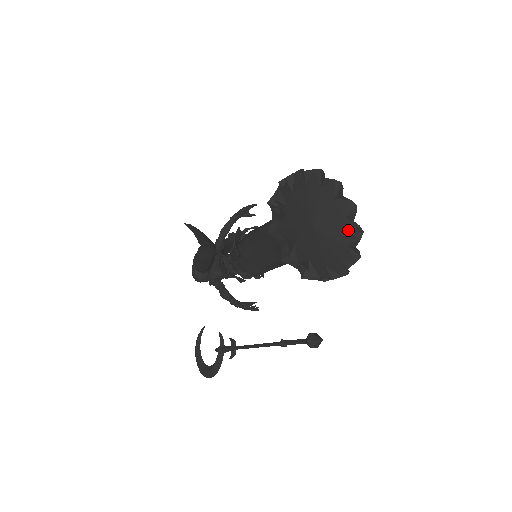
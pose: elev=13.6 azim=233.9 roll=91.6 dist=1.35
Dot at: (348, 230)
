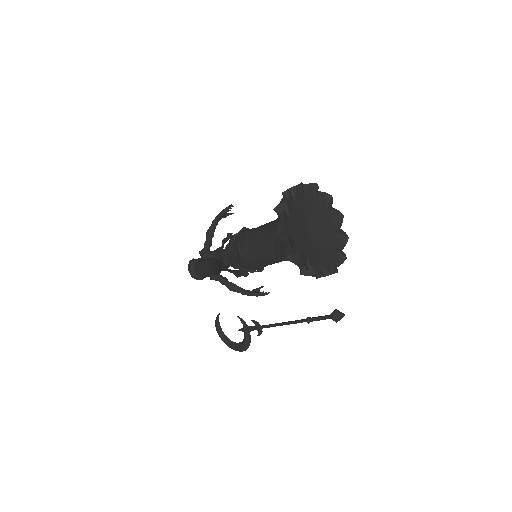
Dot at: (332, 219)
